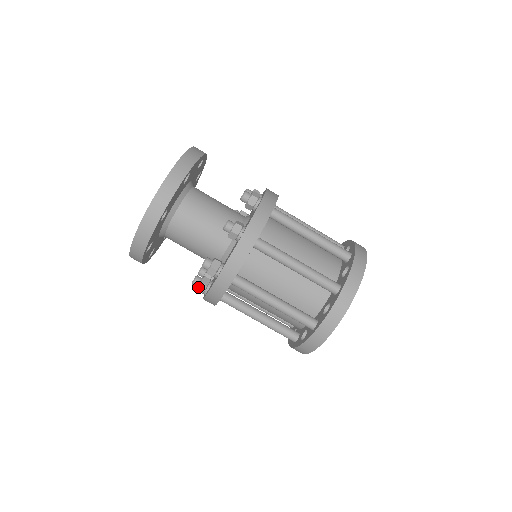
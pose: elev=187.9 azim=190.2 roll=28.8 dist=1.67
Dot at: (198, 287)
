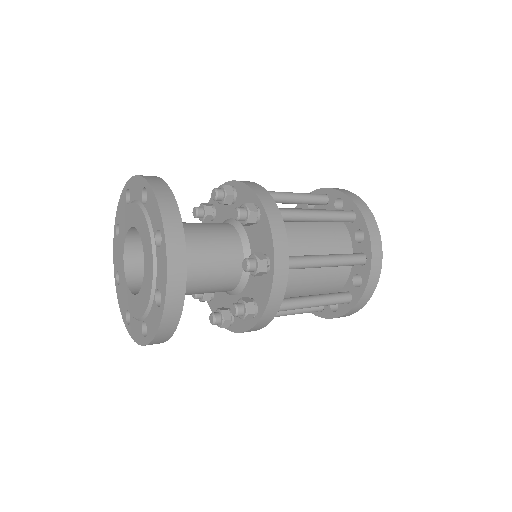
Dot at: (247, 310)
